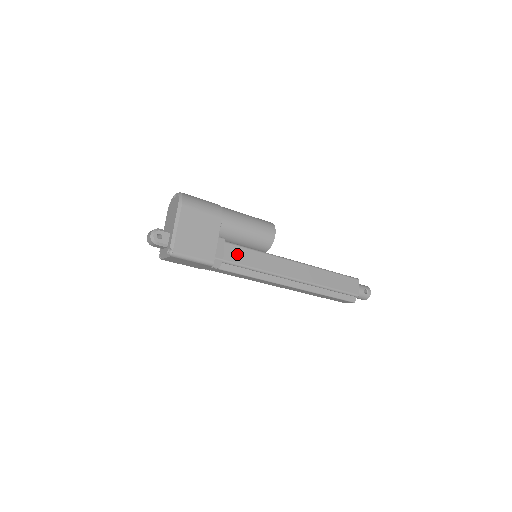
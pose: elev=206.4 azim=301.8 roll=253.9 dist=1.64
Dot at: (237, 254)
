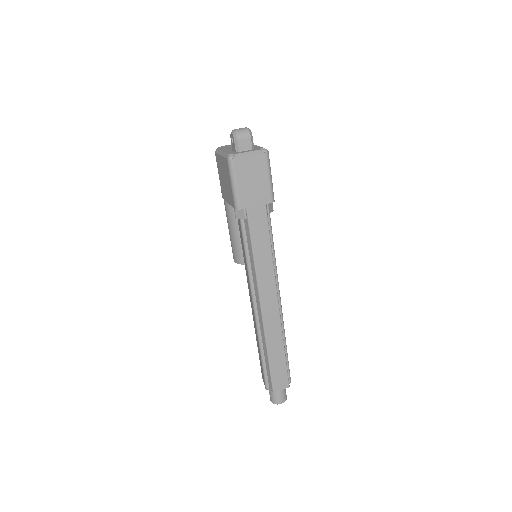
Dot at: occluded
